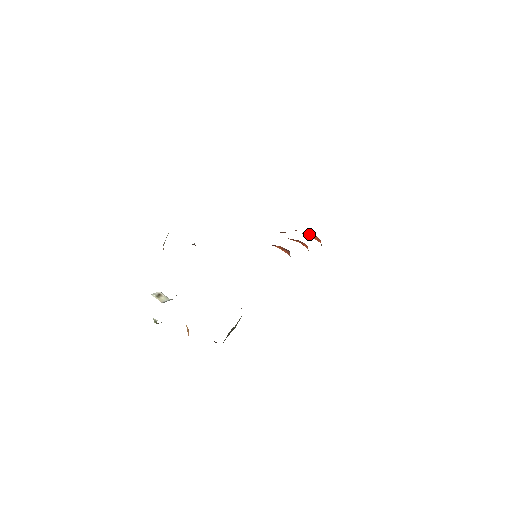
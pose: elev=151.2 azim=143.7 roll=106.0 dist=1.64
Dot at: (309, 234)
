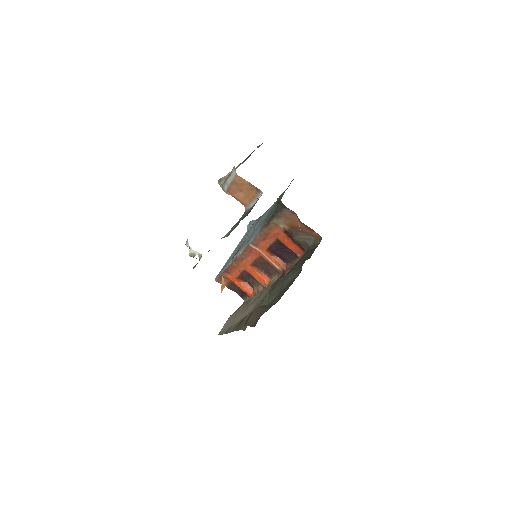
Dot at: (242, 282)
